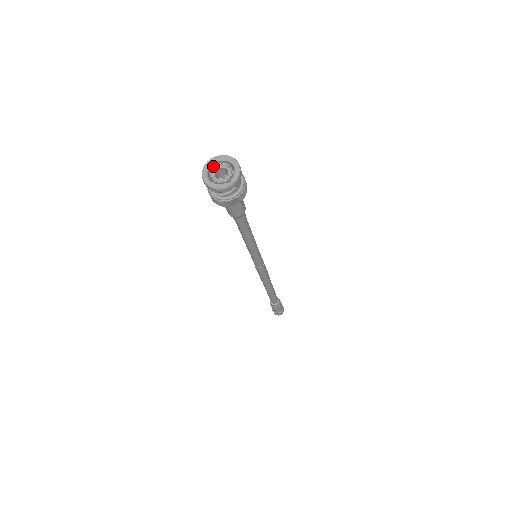
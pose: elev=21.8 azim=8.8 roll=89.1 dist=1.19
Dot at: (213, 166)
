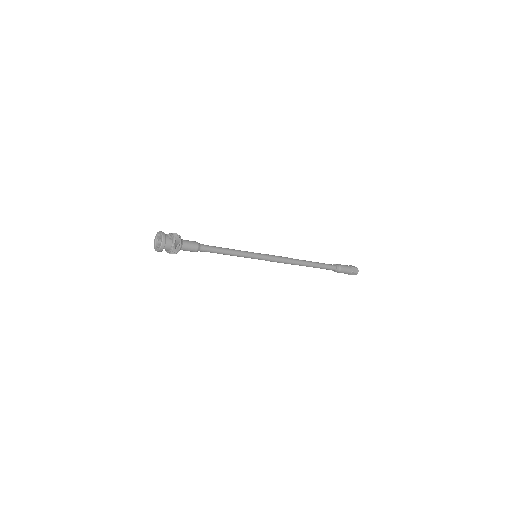
Dot at: (159, 236)
